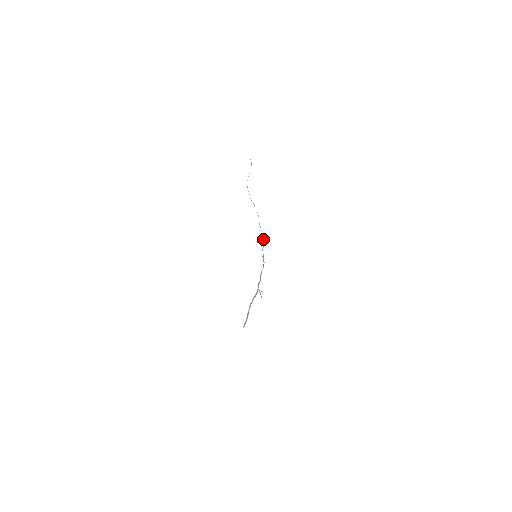
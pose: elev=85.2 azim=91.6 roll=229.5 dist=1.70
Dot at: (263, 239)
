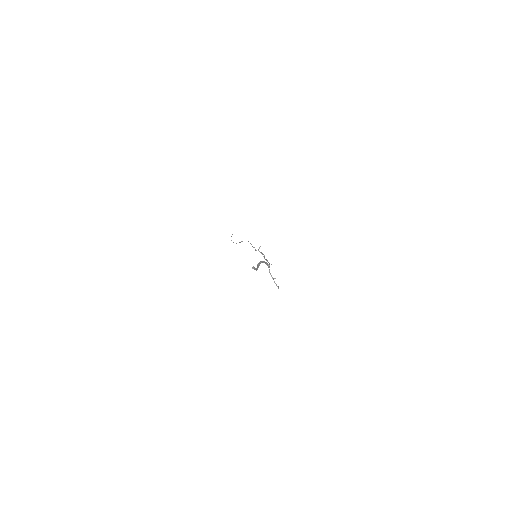
Dot at: (262, 253)
